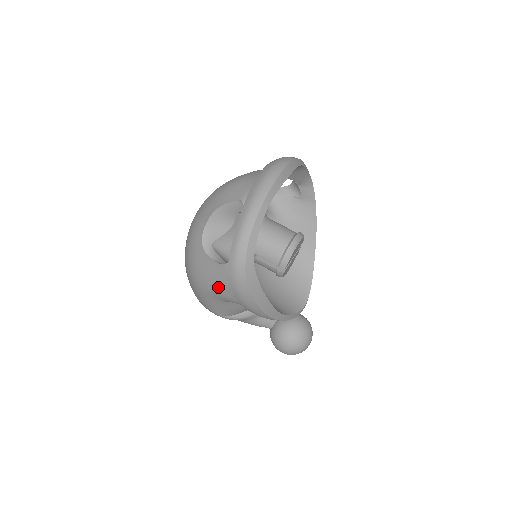
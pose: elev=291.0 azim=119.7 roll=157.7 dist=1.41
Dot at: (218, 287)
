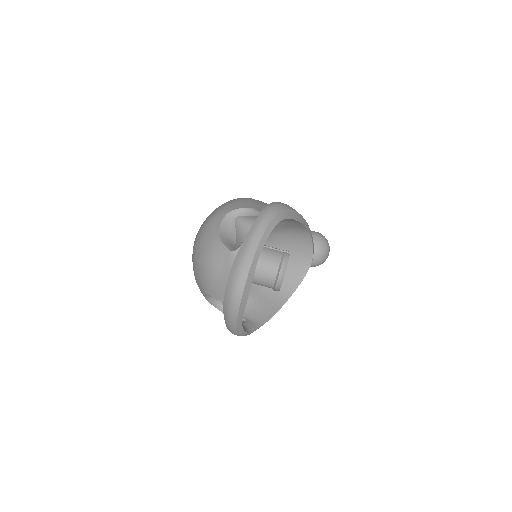
Dot at: occluded
